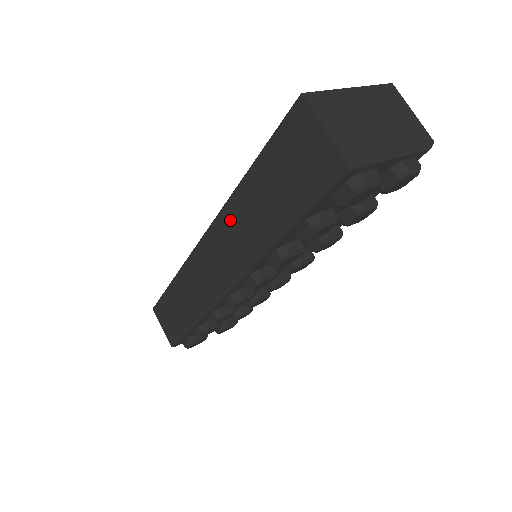
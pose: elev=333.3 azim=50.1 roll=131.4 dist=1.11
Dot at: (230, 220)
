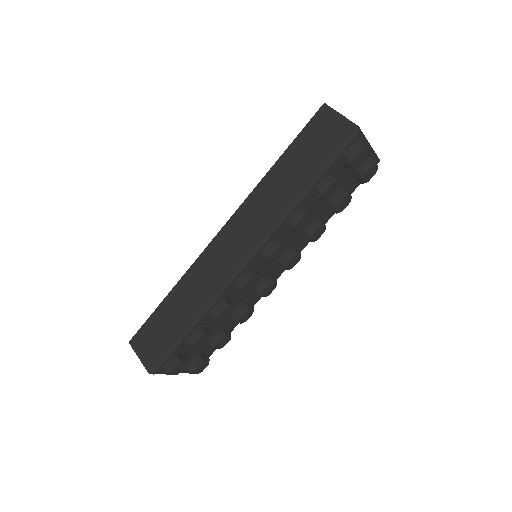
Dot at: (257, 199)
